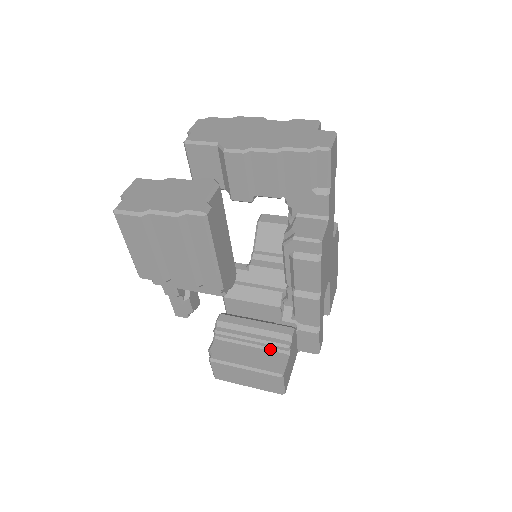
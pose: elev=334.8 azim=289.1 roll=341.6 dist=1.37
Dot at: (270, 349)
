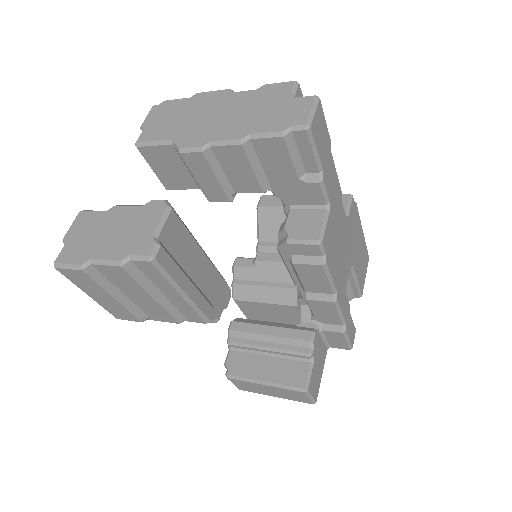
Dot at: (291, 358)
